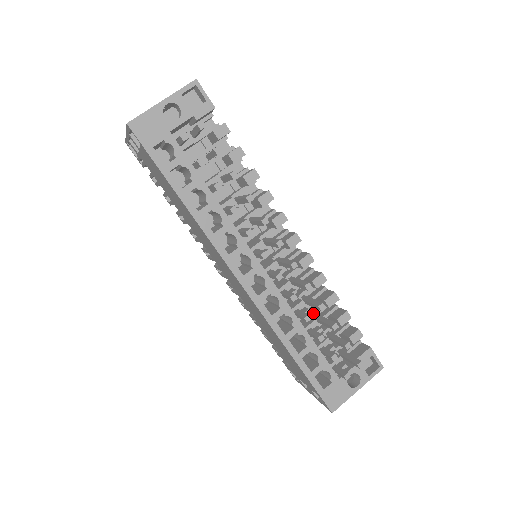
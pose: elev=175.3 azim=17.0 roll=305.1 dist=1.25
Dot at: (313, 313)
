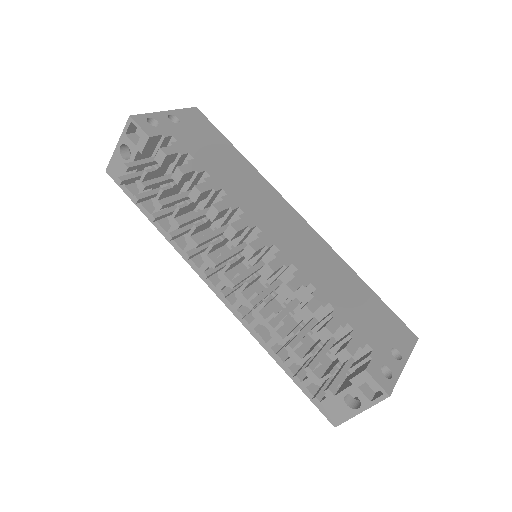
Dot at: (305, 321)
